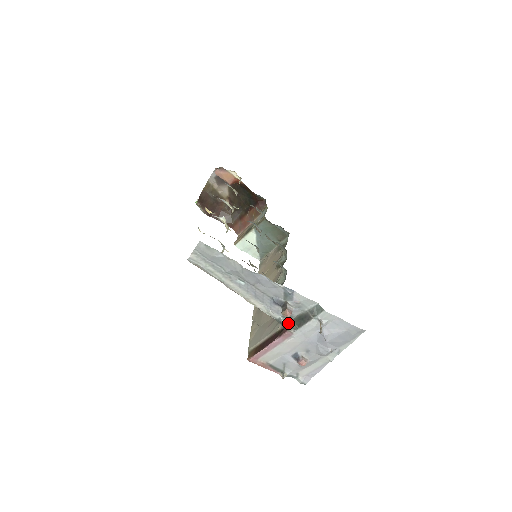
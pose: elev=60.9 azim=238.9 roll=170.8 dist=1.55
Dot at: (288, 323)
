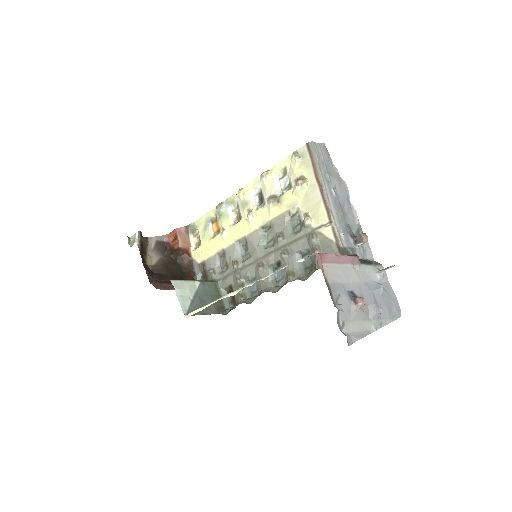
Dot at: occluded
